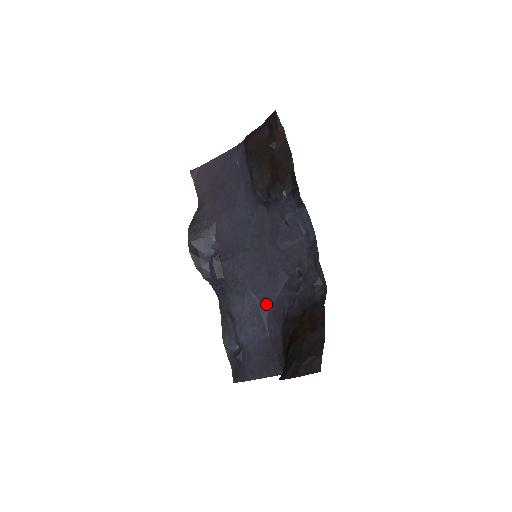
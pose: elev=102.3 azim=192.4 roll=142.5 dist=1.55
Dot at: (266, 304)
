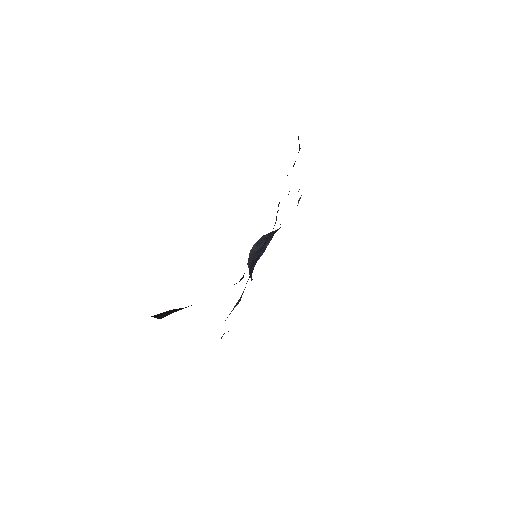
Dot at: occluded
